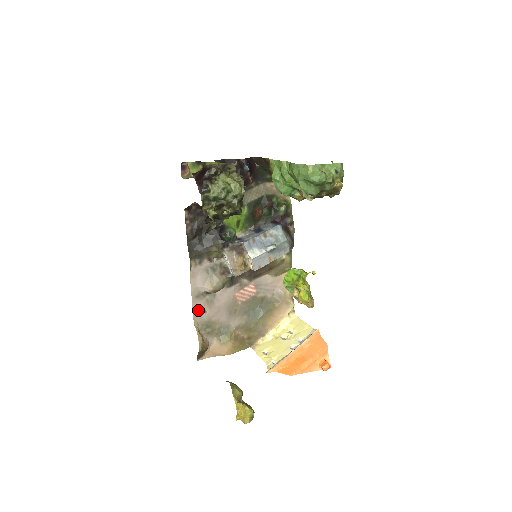
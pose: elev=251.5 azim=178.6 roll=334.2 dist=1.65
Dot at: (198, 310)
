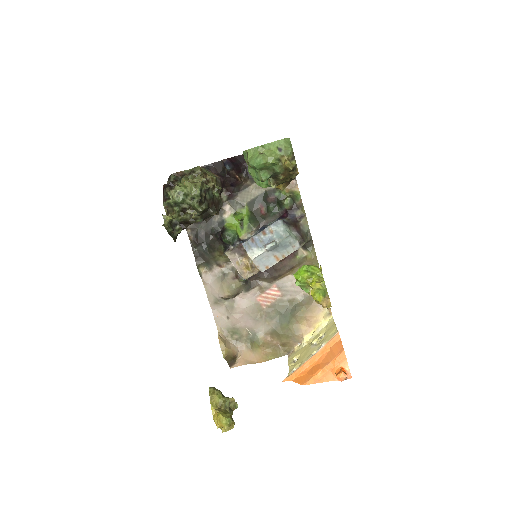
Dot at: (220, 317)
